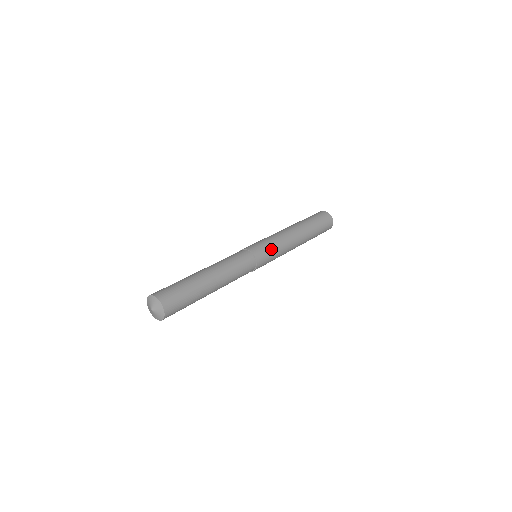
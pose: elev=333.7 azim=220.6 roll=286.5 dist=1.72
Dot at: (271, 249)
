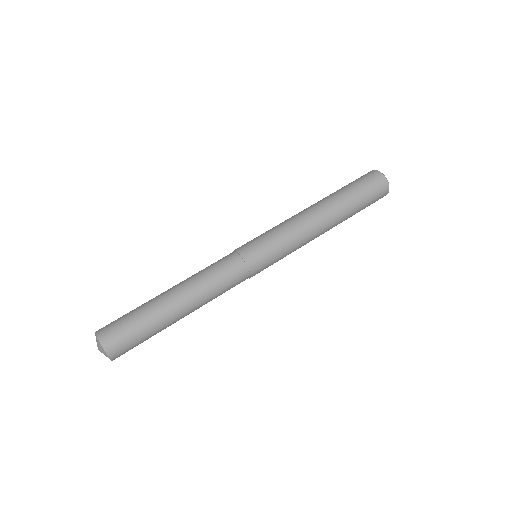
Dot at: (277, 256)
